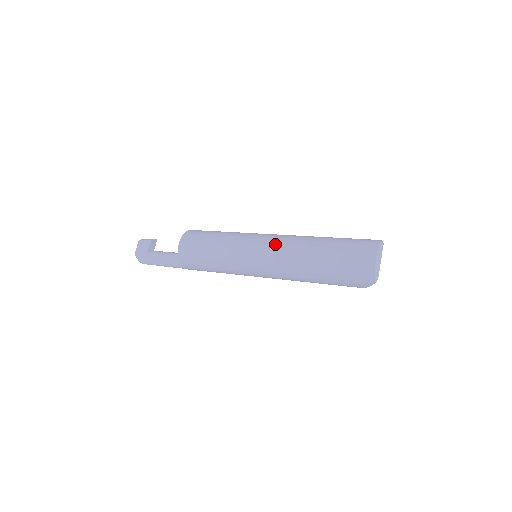
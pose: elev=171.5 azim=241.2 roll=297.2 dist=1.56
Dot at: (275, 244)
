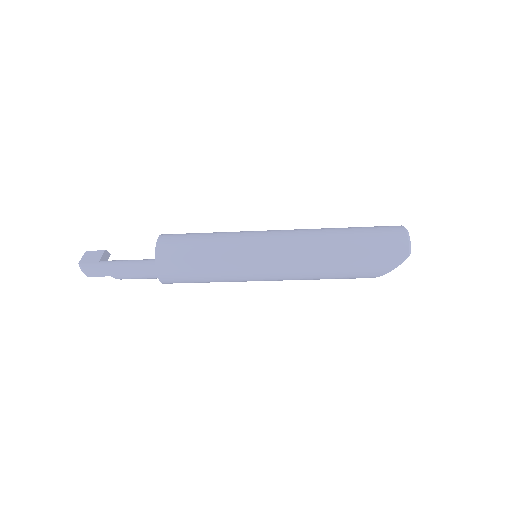
Dot at: (288, 231)
